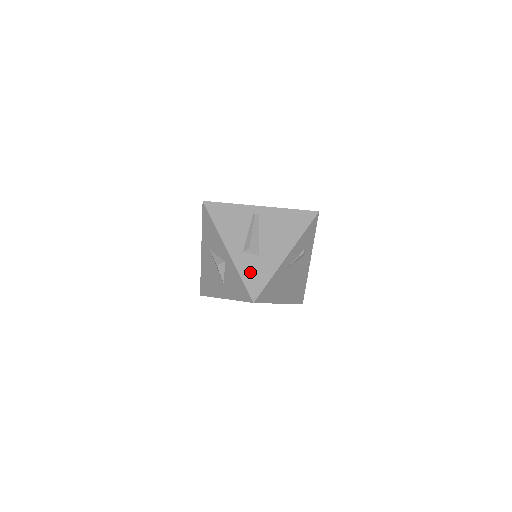
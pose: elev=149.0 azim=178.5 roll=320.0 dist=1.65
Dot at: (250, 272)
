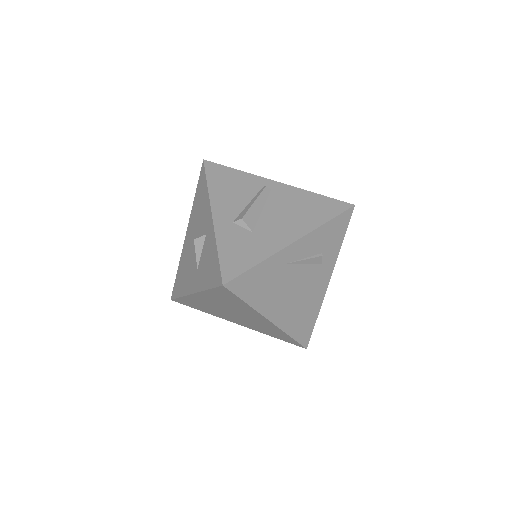
Dot at: (233, 247)
